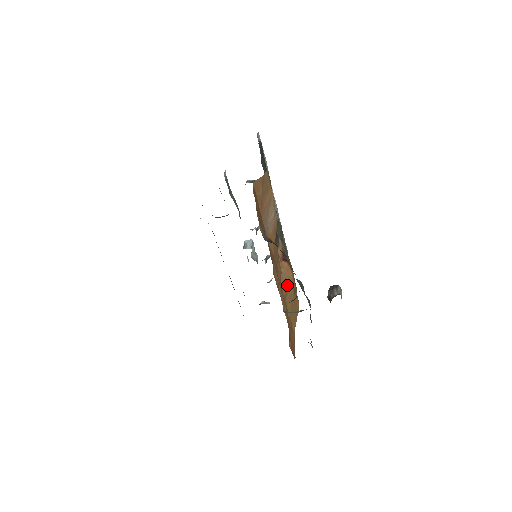
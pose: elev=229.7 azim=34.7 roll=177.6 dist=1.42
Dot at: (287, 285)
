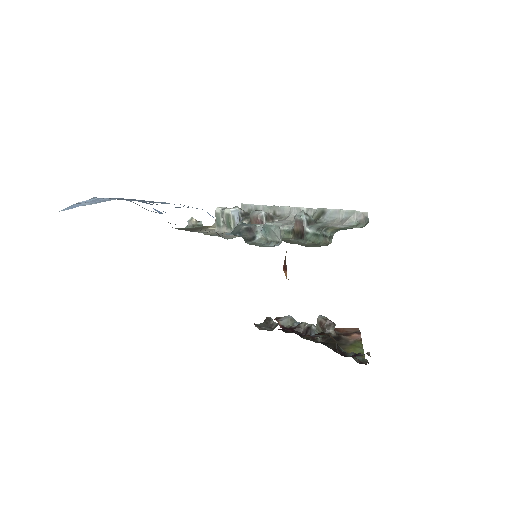
Dot at: occluded
